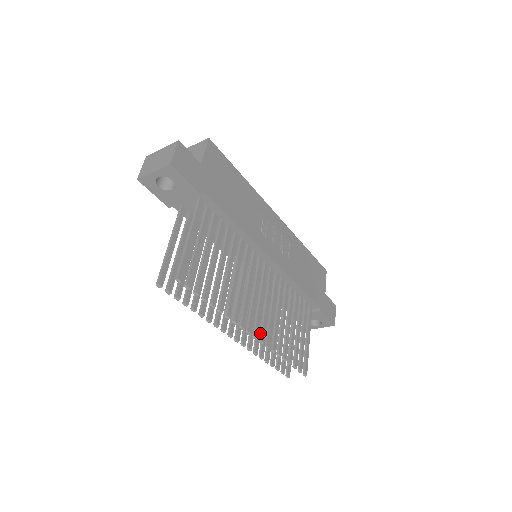
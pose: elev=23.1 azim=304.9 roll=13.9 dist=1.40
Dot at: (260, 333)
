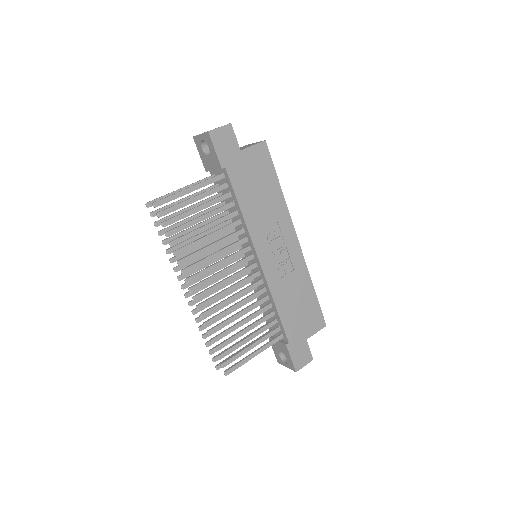
Dot at: (203, 301)
